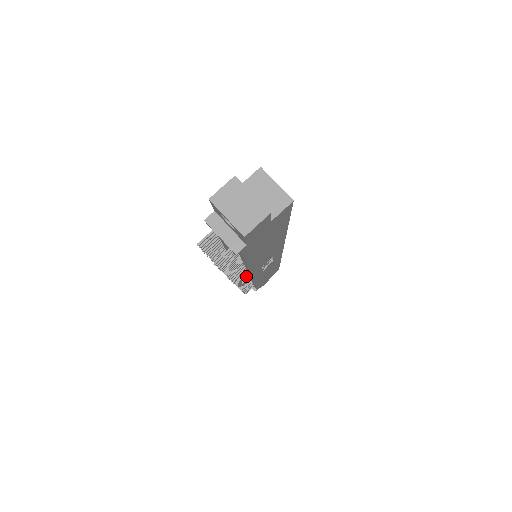
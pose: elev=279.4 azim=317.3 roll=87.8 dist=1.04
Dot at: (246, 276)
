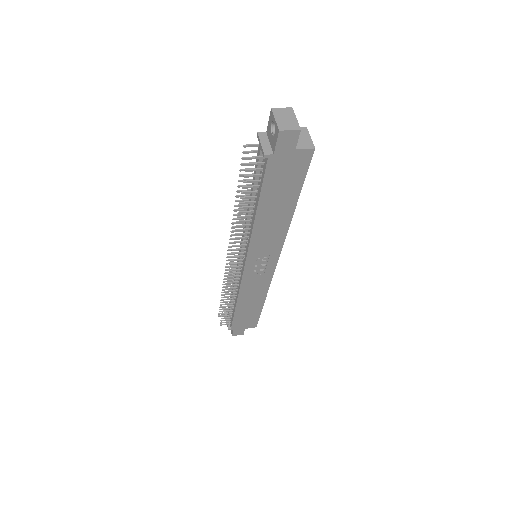
Dot at: (240, 266)
